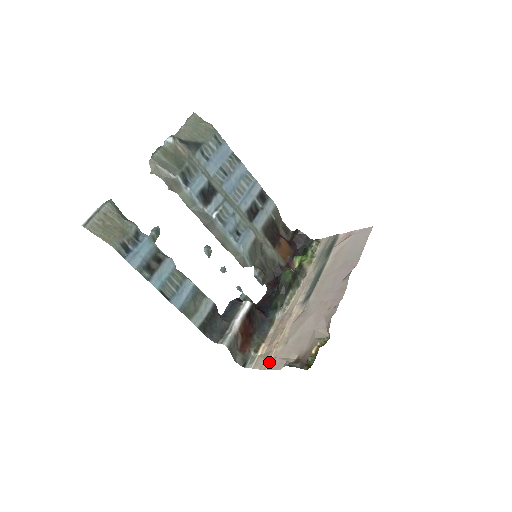
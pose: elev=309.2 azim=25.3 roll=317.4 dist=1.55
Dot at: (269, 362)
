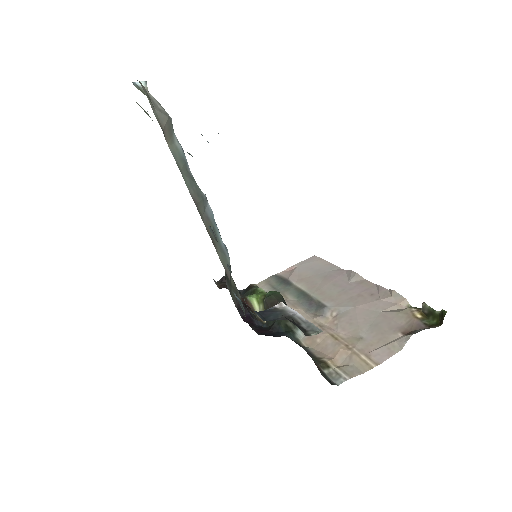
Dot at: (367, 360)
